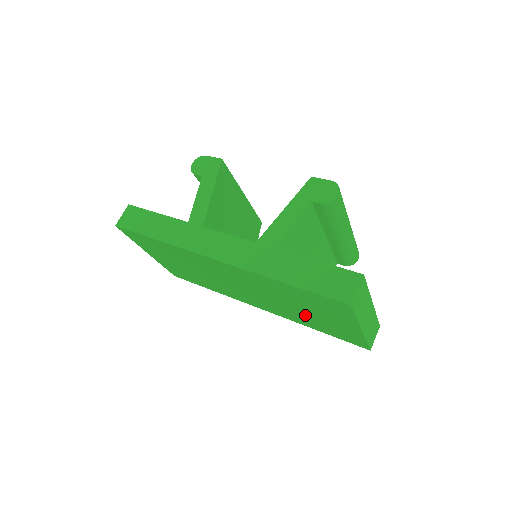
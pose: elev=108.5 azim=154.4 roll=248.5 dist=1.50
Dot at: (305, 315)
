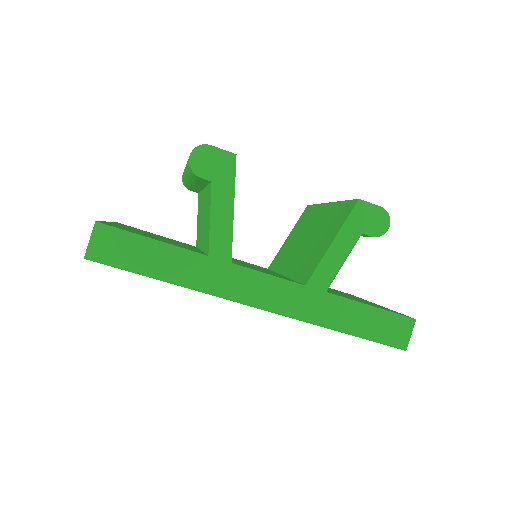
Dot at: occluded
